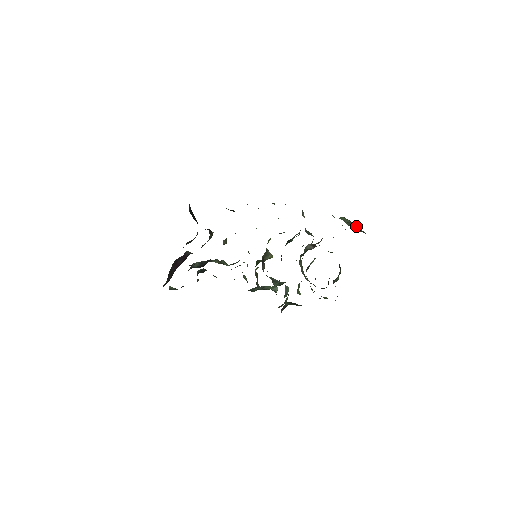
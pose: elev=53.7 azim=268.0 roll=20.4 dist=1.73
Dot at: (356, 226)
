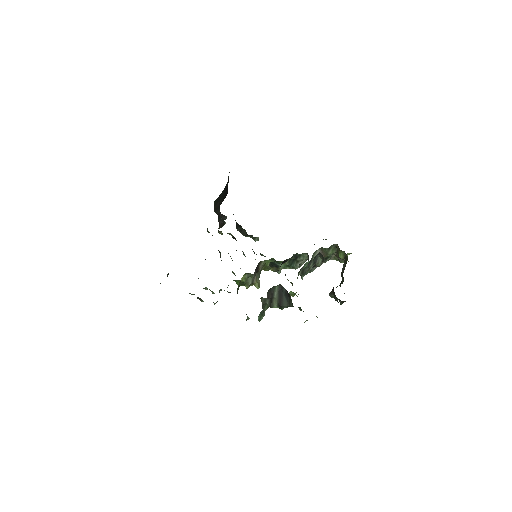
Dot at: occluded
